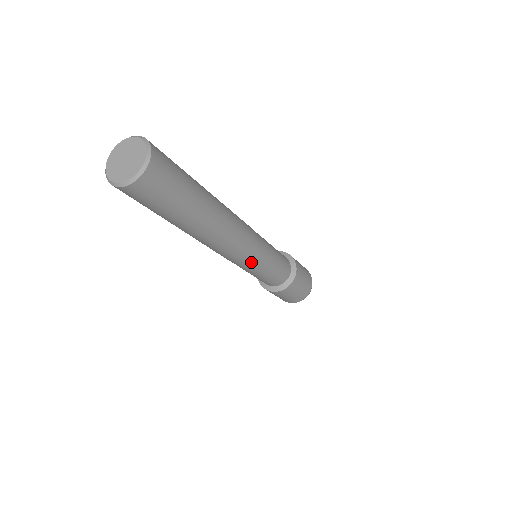
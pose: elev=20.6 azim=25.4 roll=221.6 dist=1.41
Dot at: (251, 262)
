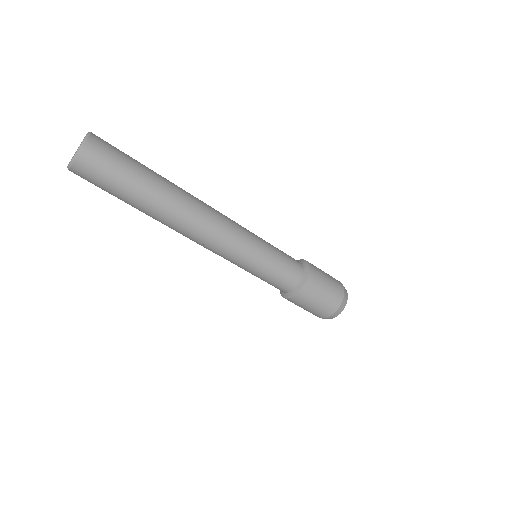
Dot at: (244, 243)
